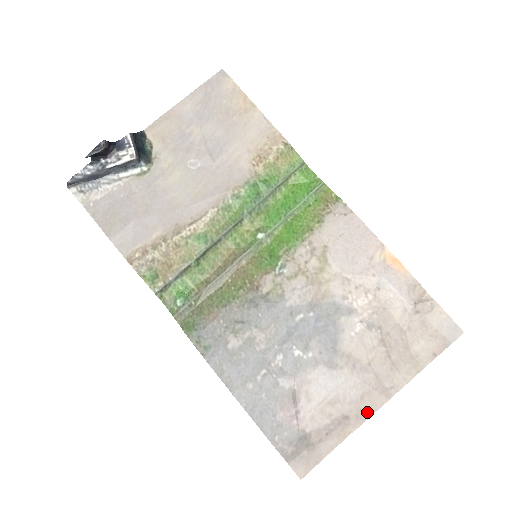
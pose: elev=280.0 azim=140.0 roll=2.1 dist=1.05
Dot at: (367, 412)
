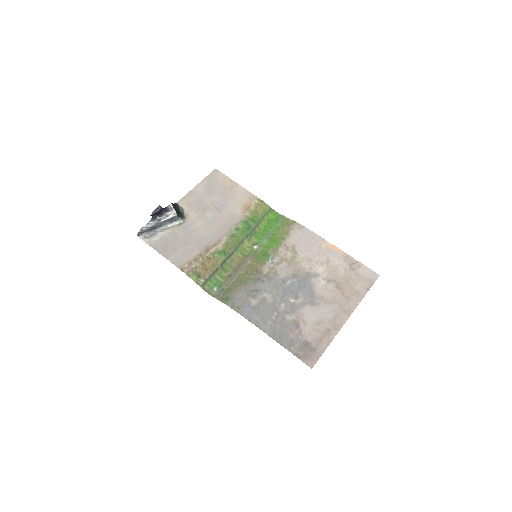
Dot at: (340, 325)
